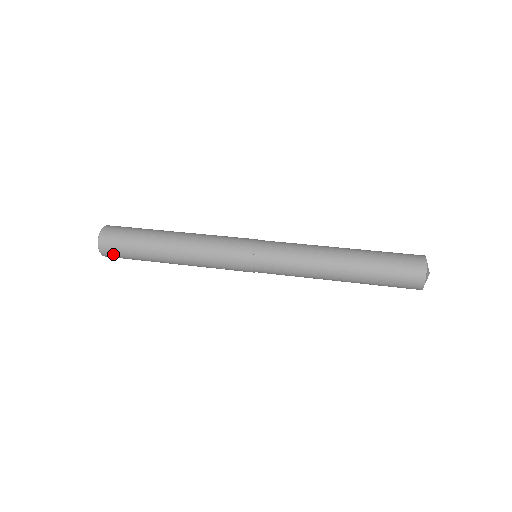
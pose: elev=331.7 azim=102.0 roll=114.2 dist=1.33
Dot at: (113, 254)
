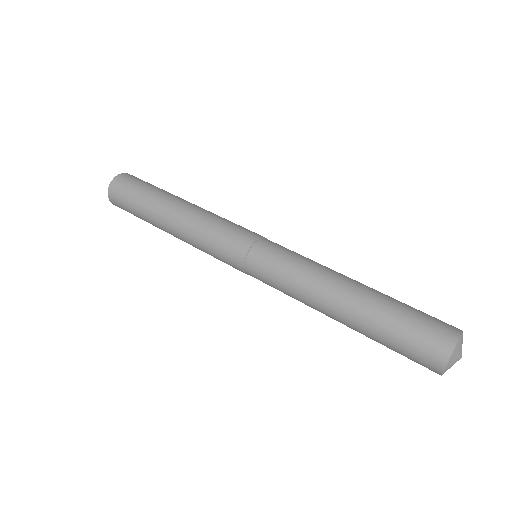
Dot at: occluded
